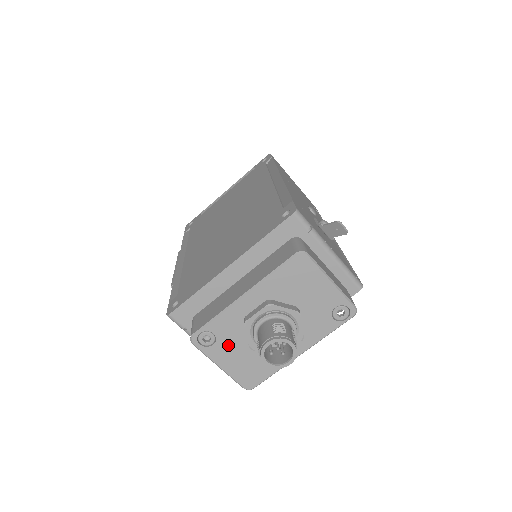
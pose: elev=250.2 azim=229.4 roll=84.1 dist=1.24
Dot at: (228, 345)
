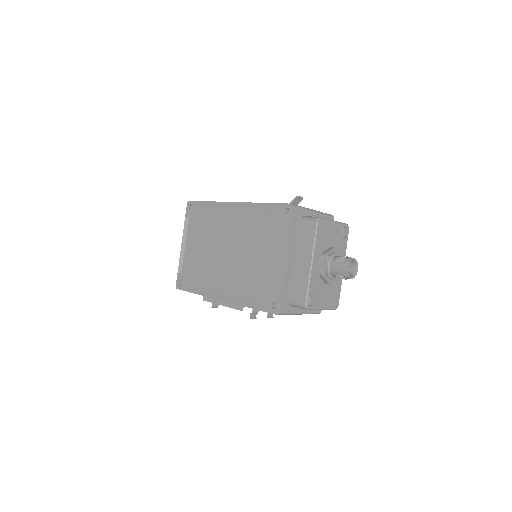
Dot at: (320, 294)
